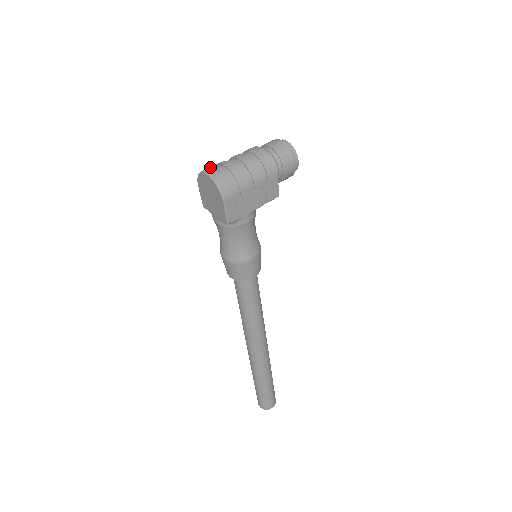
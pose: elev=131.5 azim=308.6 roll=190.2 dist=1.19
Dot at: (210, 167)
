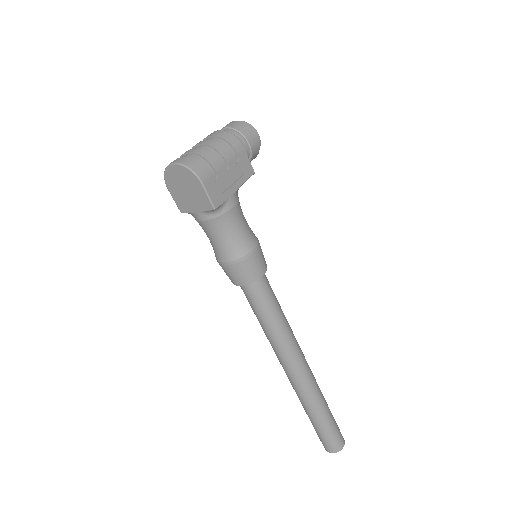
Dot at: occluded
